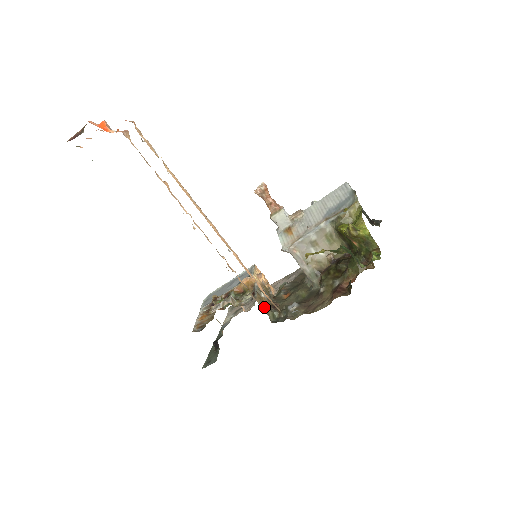
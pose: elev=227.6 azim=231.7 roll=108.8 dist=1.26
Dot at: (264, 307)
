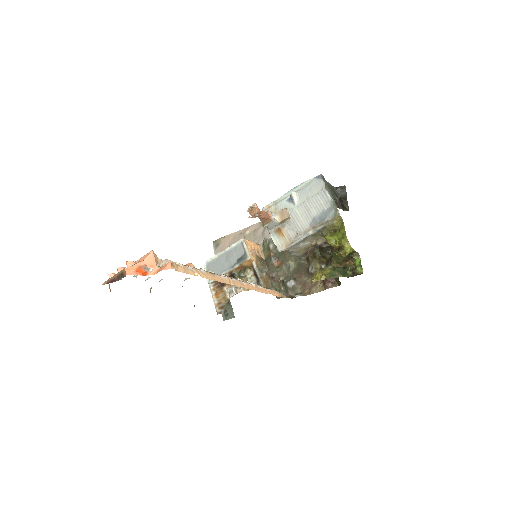
Dot at: occluded
